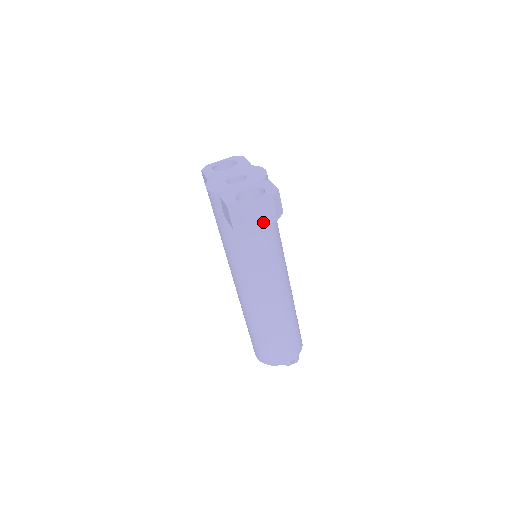
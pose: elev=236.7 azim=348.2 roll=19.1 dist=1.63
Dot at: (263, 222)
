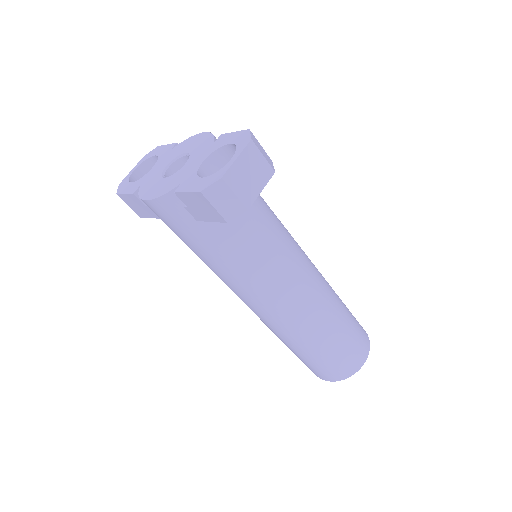
Dot at: (260, 184)
